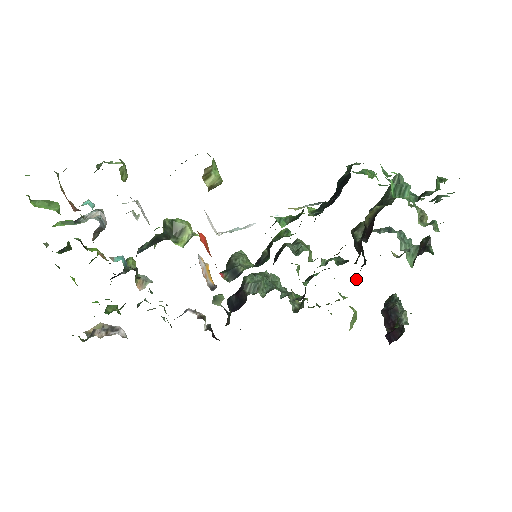
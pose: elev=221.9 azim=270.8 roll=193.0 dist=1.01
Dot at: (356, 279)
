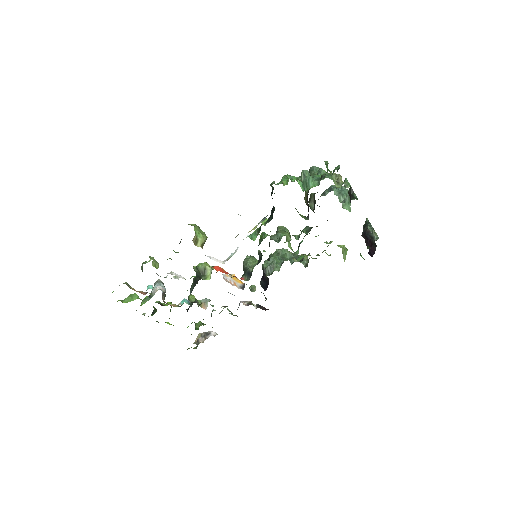
Dot at: occluded
